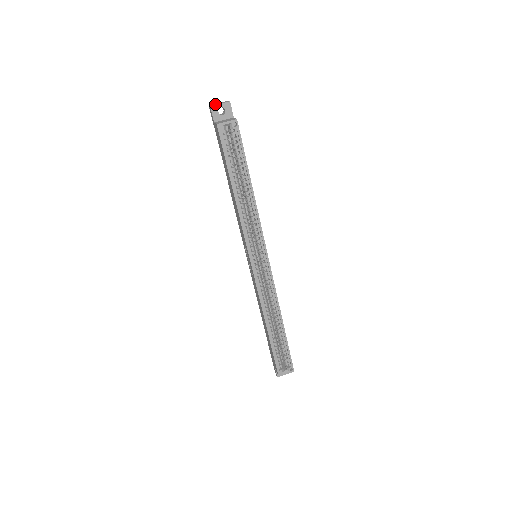
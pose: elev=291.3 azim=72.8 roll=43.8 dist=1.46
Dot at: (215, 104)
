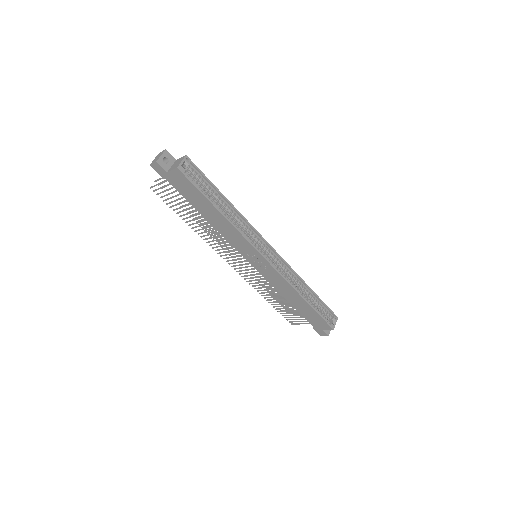
Dot at: (156, 159)
